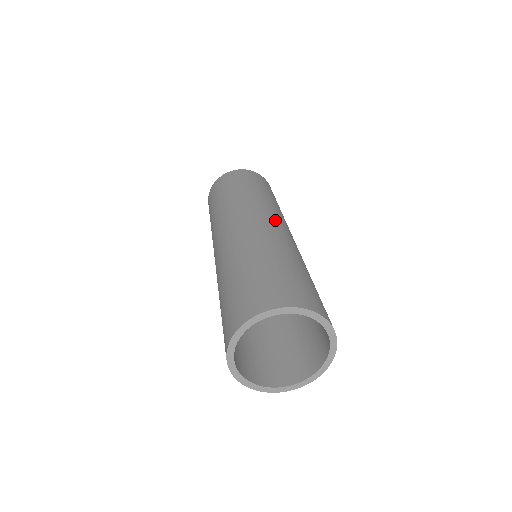
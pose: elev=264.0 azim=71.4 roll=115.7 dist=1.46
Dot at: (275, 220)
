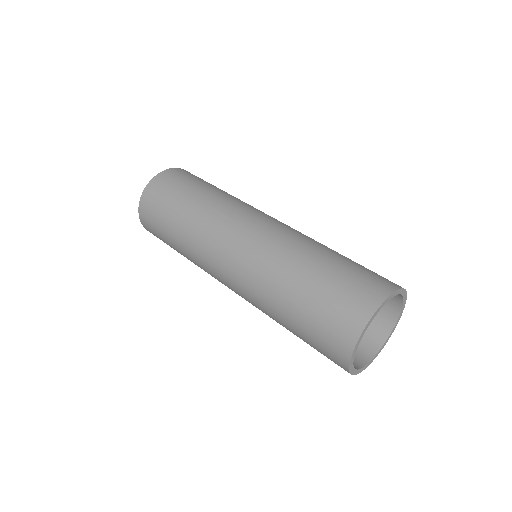
Dot at: (253, 220)
